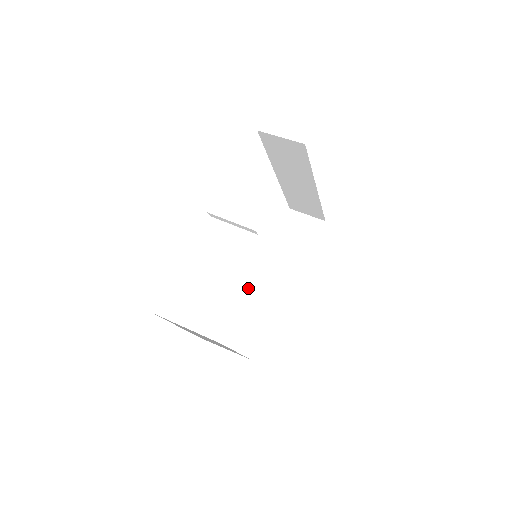
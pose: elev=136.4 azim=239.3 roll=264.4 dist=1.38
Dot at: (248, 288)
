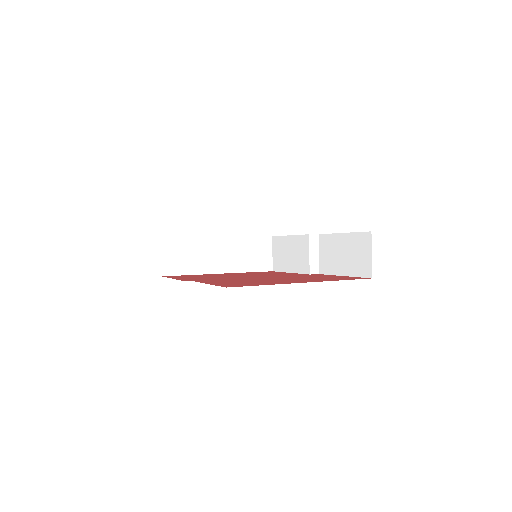
Dot at: (299, 238)
